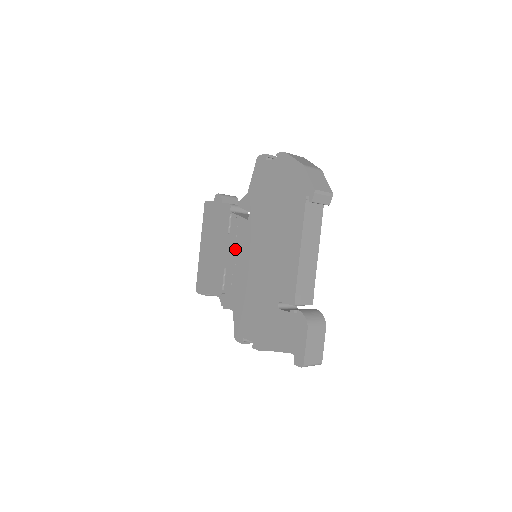
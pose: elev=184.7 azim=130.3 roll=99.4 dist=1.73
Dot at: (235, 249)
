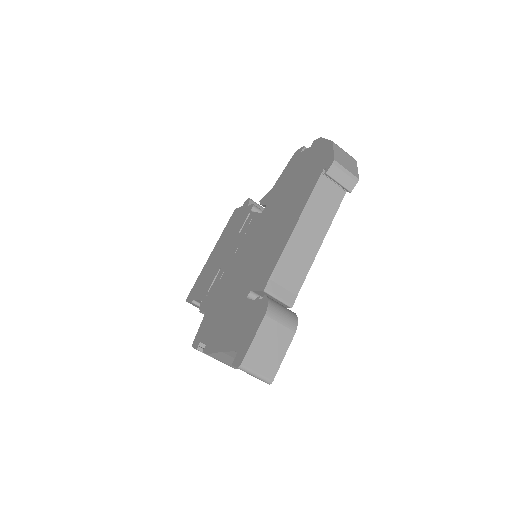
Dot at: (237, 246)
